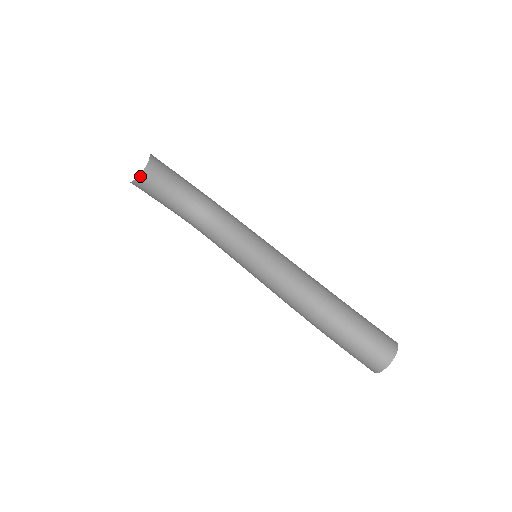
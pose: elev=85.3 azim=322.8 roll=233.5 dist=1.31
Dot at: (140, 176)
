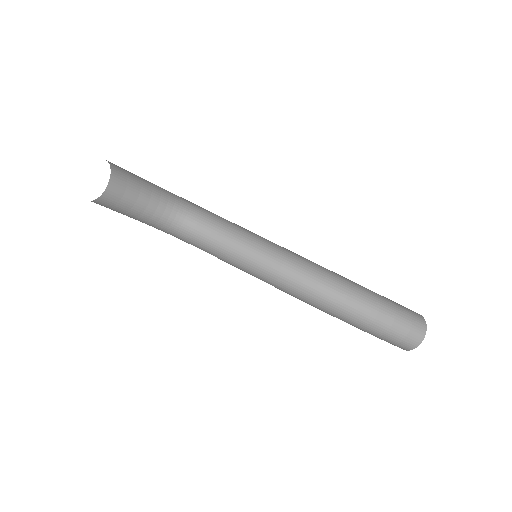
Dot at: (105, 192)
